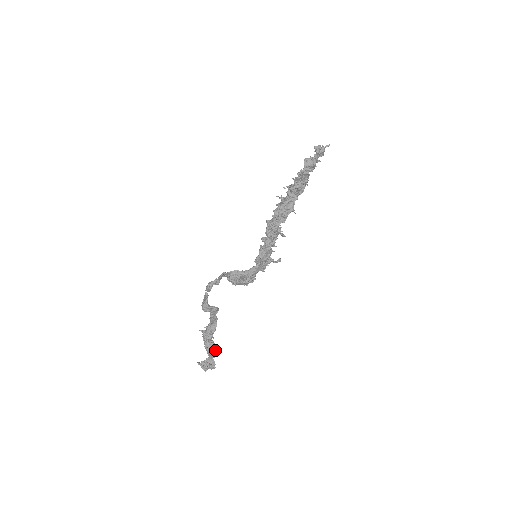
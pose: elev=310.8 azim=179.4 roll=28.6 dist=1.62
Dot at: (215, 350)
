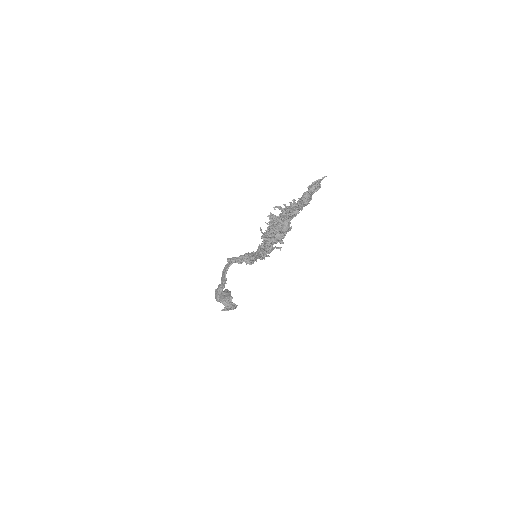
Dot at: occluded
